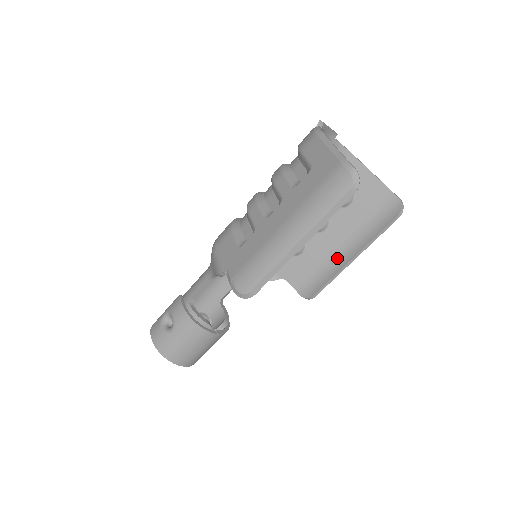
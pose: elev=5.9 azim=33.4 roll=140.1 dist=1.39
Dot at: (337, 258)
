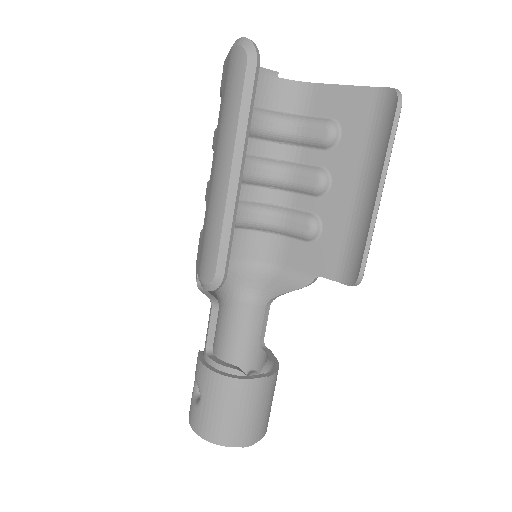
Dot at: (362, 209)
